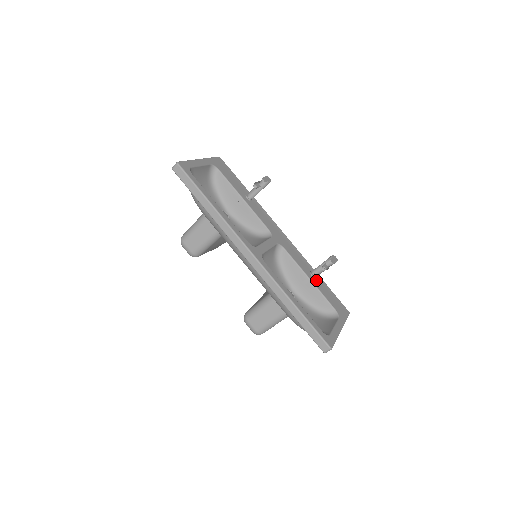
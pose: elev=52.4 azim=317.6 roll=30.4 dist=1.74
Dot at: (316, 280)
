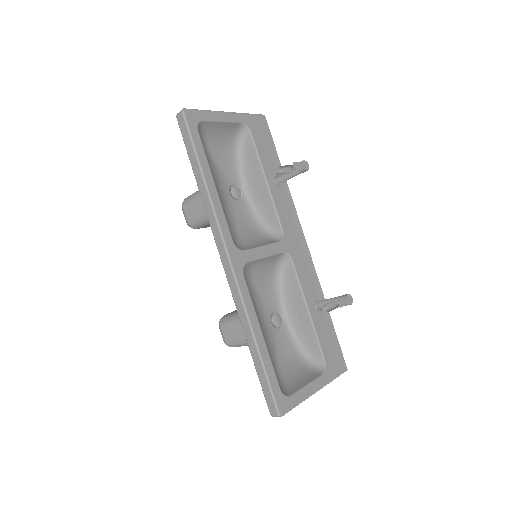
Dot at: (319, 314)
